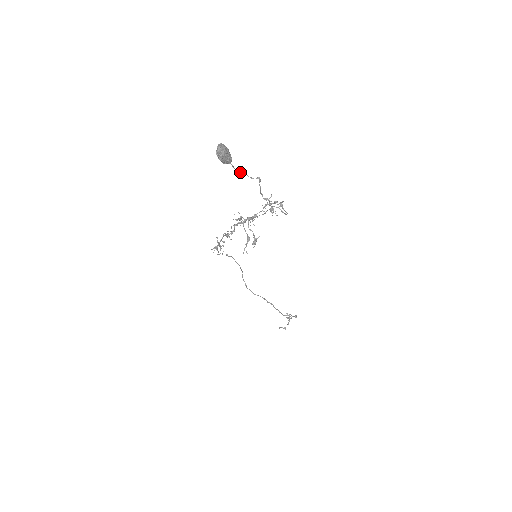
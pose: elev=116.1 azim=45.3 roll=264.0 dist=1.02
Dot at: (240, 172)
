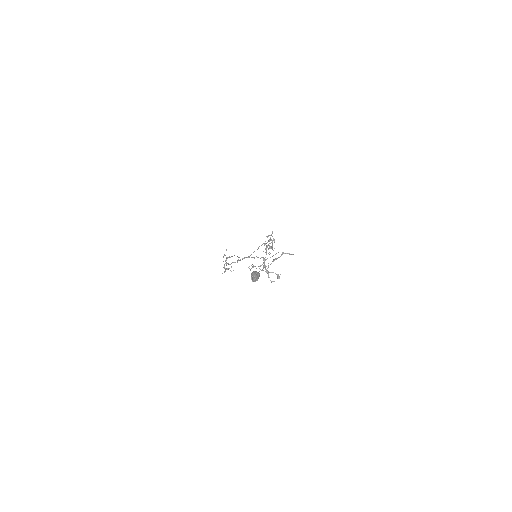
Dot at: (262, 269)
